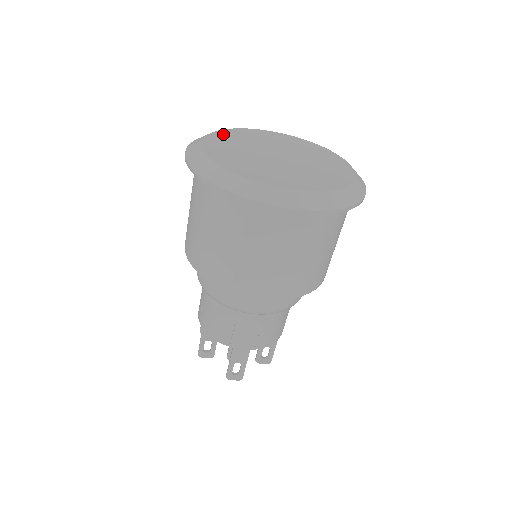
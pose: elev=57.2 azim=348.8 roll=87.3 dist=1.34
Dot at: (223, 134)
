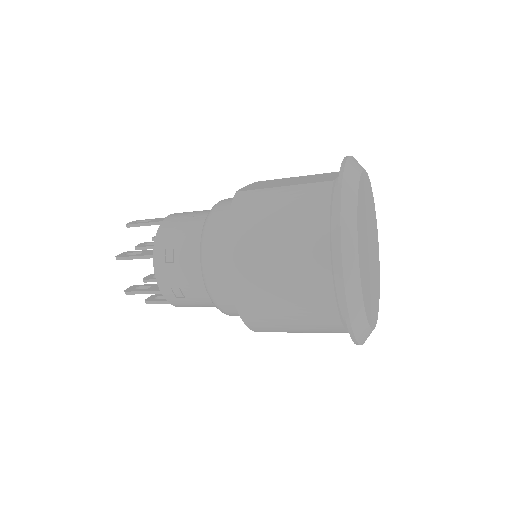
Dot at: (360, 230)
